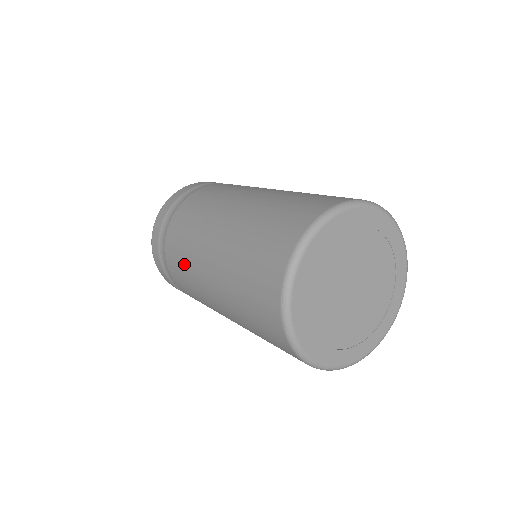
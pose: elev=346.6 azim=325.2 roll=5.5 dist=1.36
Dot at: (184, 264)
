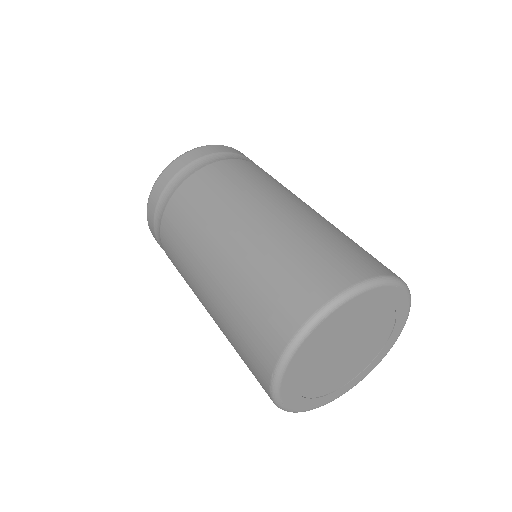
Dot at: (183, 241)
